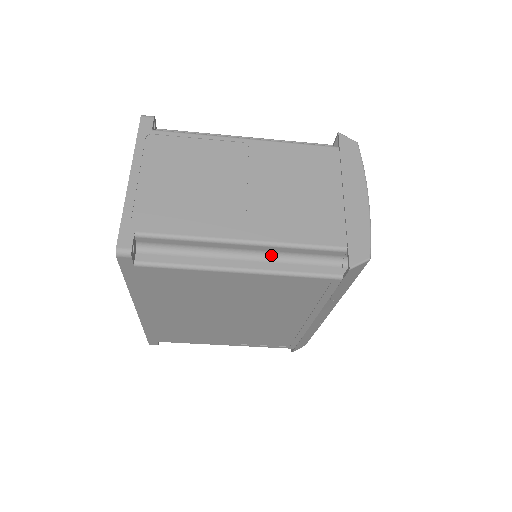
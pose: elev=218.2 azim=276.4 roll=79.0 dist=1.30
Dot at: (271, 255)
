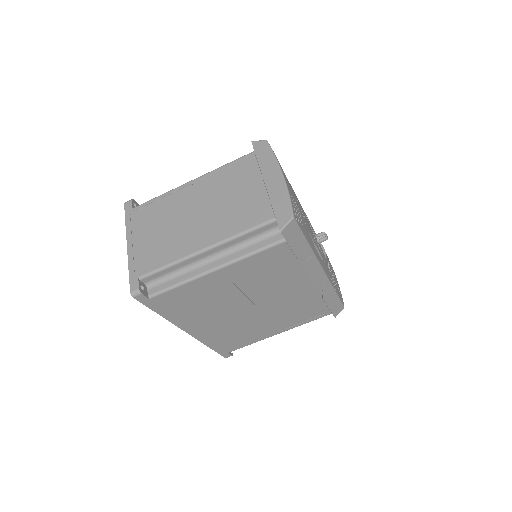
Dot at: (230, 249)
